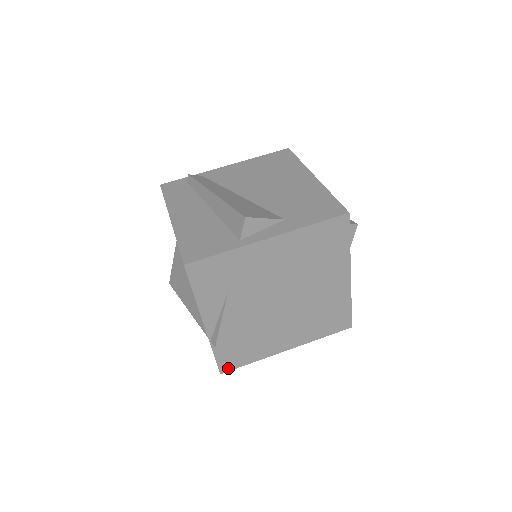
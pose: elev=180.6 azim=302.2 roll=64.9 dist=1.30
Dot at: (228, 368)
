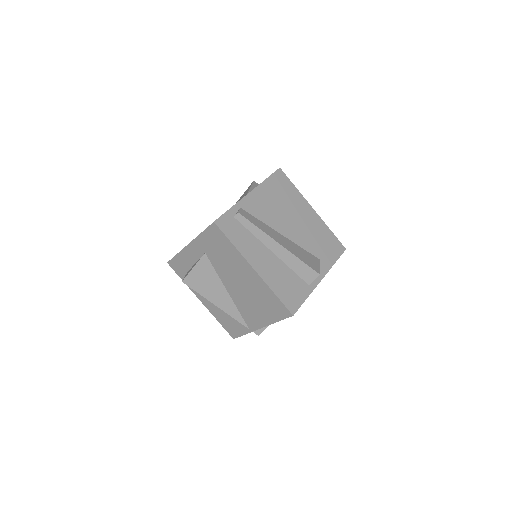
Dot at: occluded
